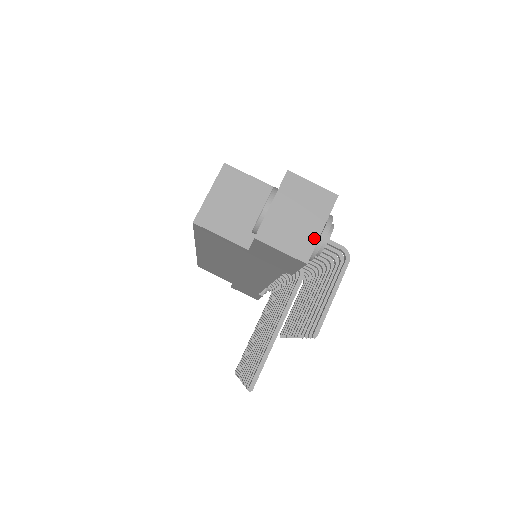
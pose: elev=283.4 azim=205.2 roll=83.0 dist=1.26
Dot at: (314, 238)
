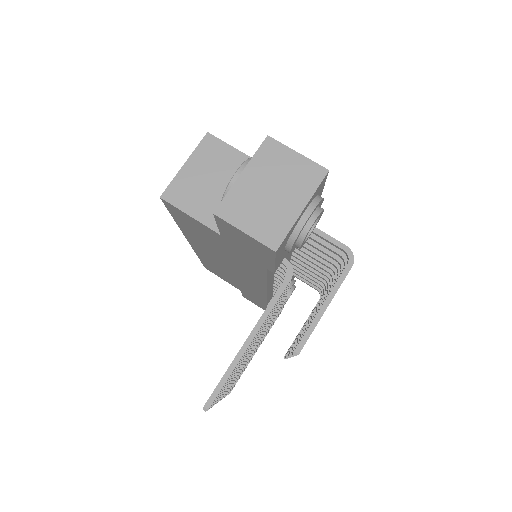
Dot at: (289, 220)
